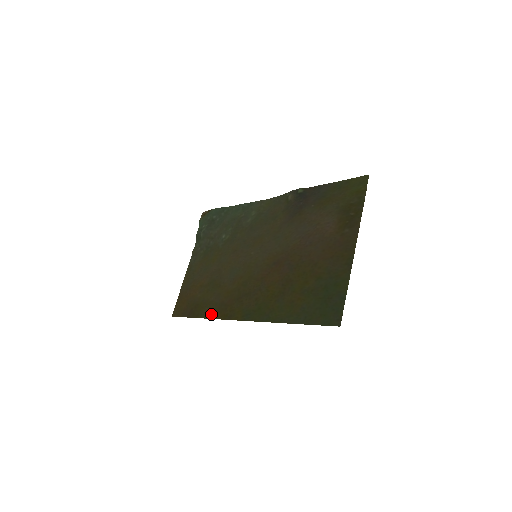
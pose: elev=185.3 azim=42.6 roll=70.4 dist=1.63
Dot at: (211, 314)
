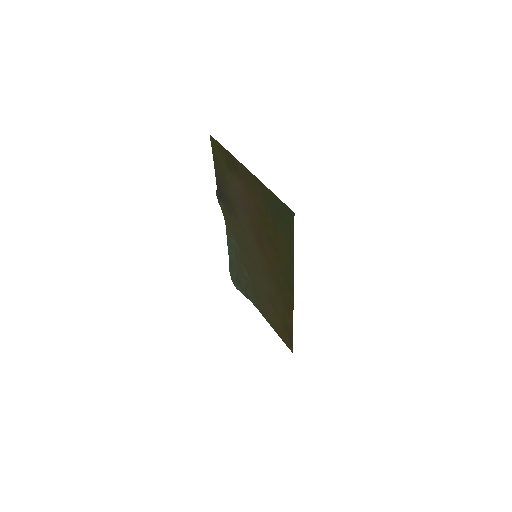
Dot at: (290, 318)
